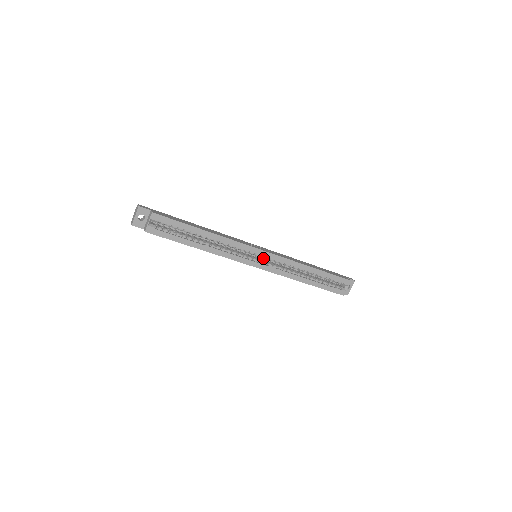
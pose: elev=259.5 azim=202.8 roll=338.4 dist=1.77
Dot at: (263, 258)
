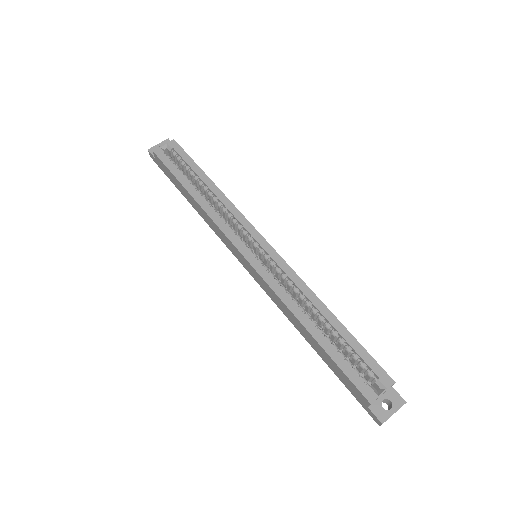
Dot at: occluded
